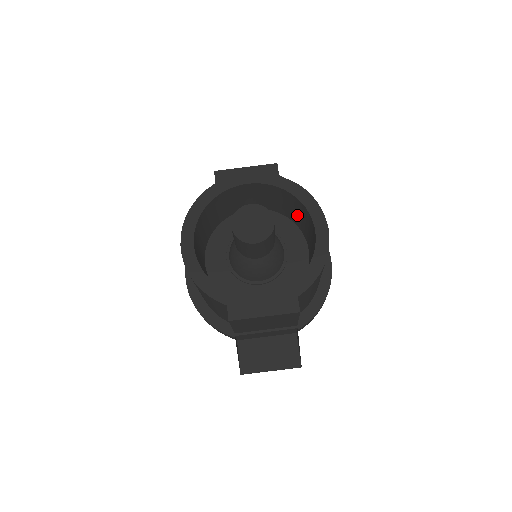
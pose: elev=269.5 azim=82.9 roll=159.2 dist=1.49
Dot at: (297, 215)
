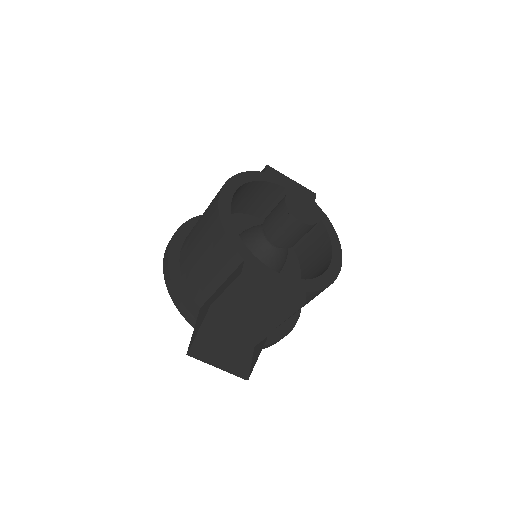
Dot at: (306, 245)
